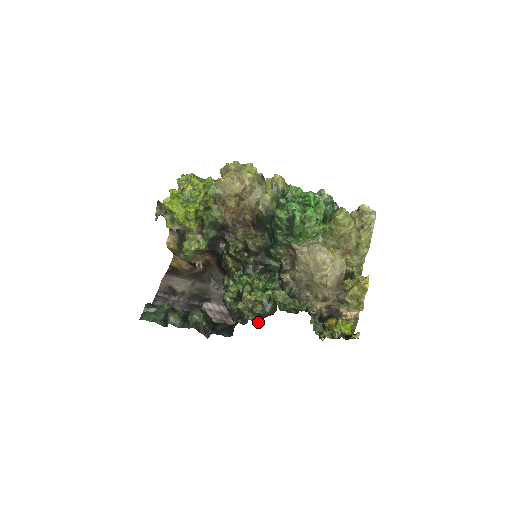
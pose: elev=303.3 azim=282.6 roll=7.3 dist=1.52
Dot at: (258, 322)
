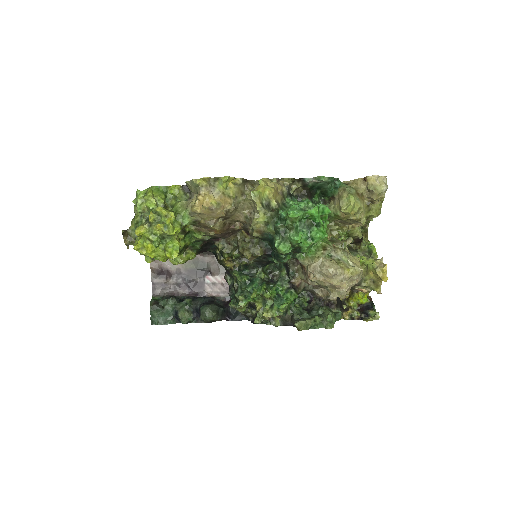
Dot at: occluded
